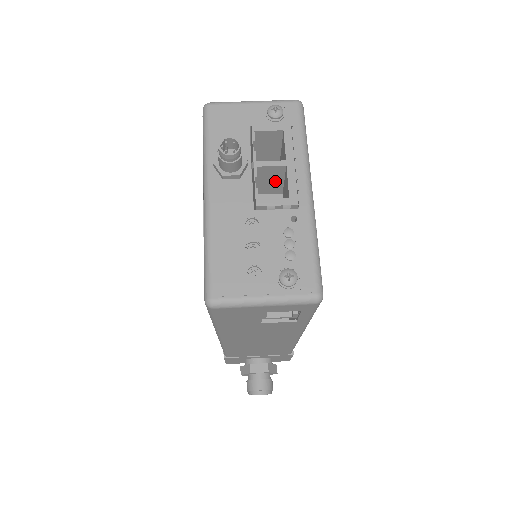
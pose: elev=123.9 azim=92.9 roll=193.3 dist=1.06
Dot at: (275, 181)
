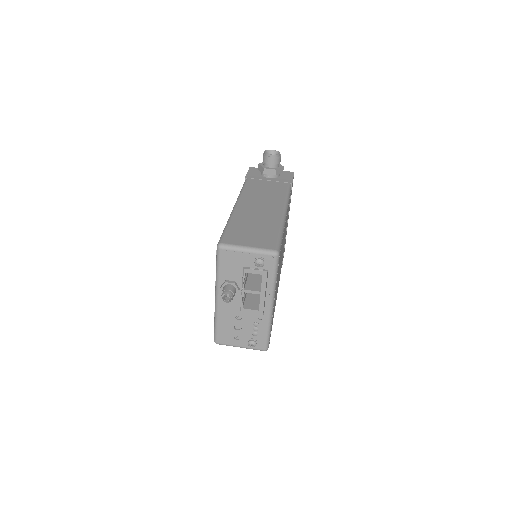
Dot at: (257, 284)
